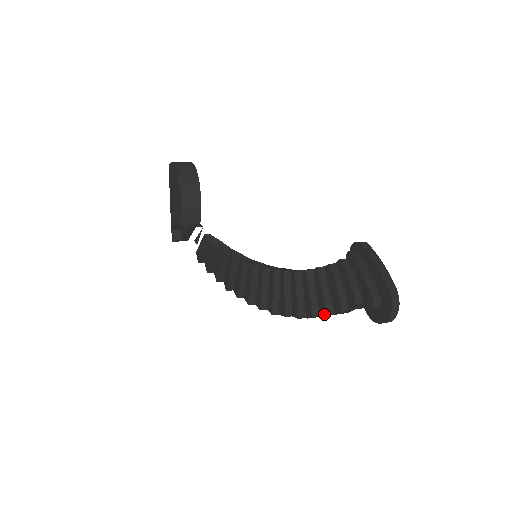
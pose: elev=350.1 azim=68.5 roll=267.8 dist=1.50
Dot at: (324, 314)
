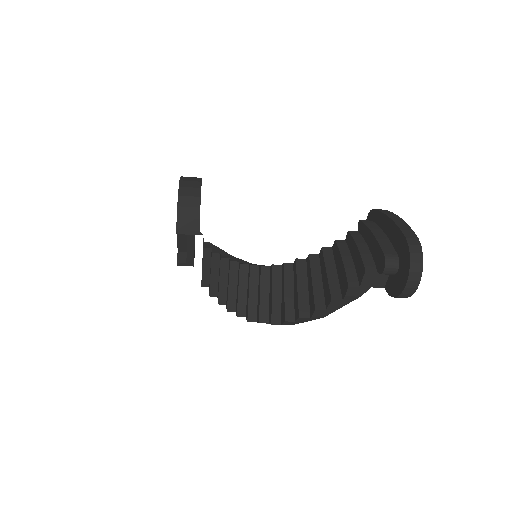
Dot at: (329, 301)
